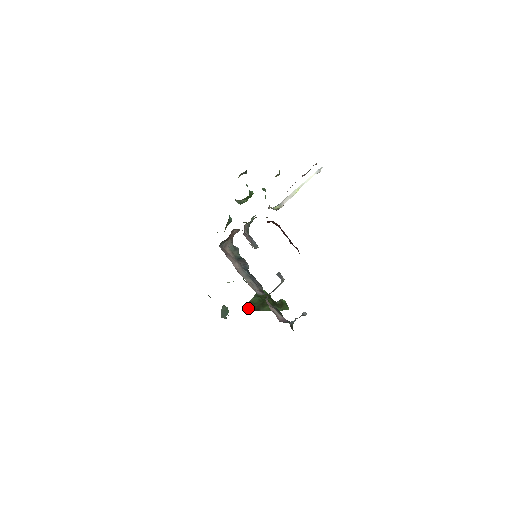
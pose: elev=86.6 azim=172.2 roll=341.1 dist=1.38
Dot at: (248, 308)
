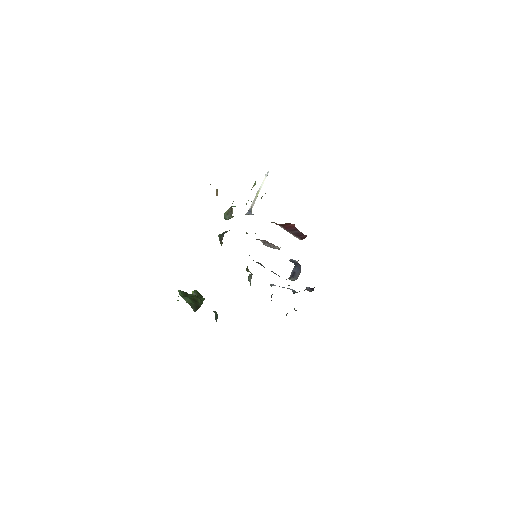
Dot at: (195, 309)
